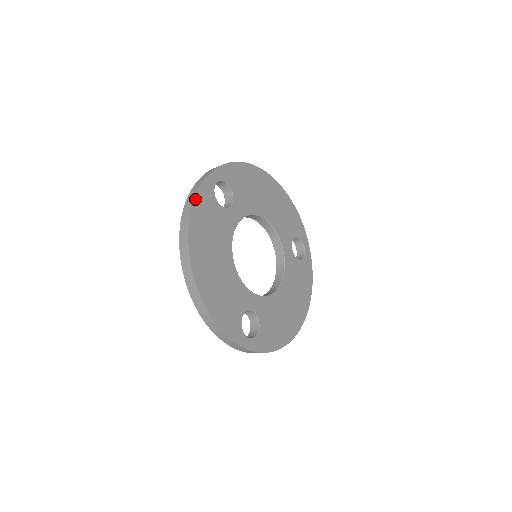
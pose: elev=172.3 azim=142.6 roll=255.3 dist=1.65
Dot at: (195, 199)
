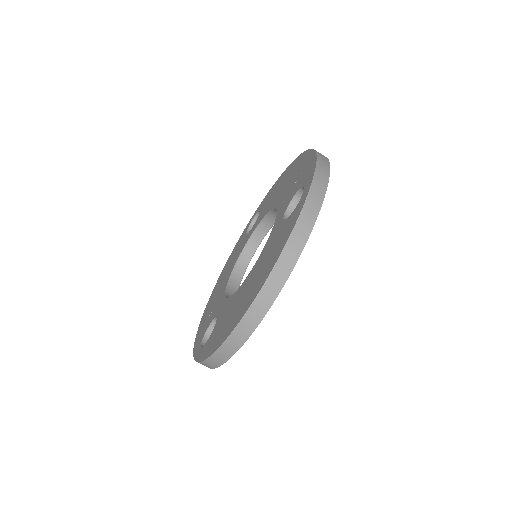
Dot at: (308, 237)
